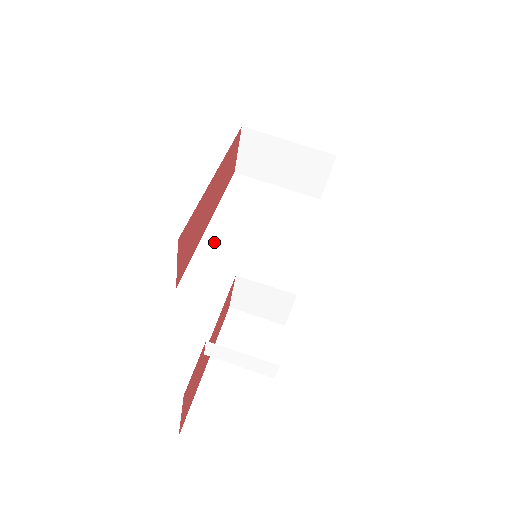
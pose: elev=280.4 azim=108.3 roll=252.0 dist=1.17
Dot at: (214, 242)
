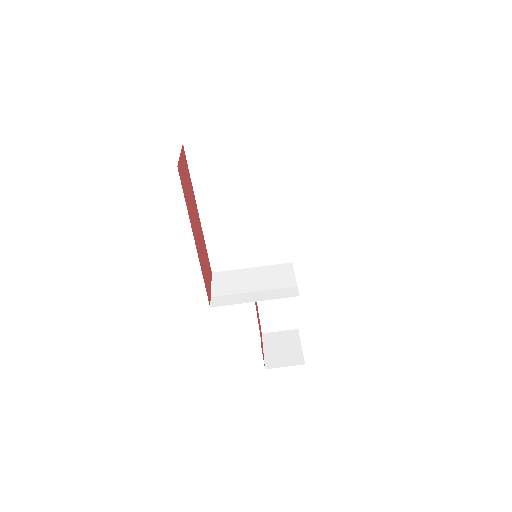
Dot at: (213, 228)
